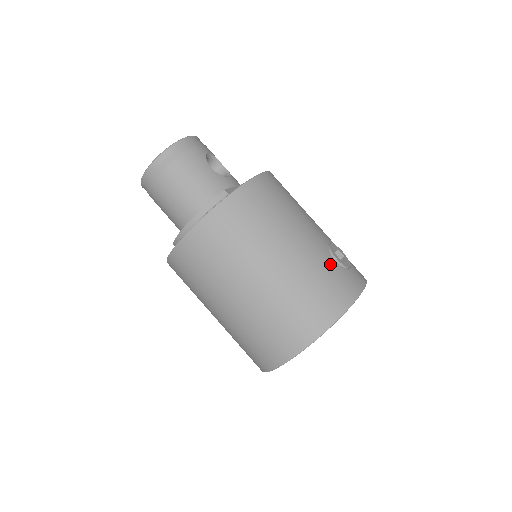
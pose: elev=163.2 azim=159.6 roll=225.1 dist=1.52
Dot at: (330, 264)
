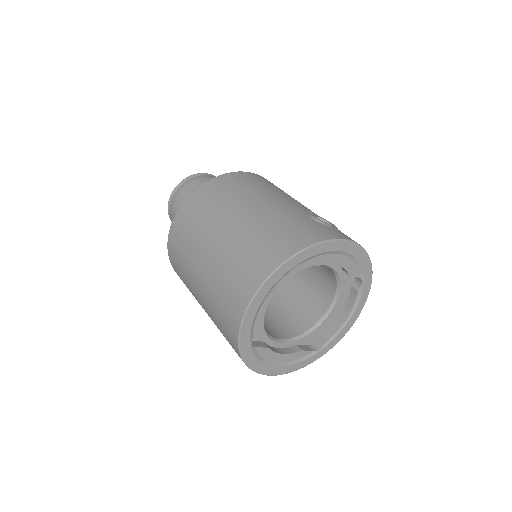
Dot at: (302, 217)
